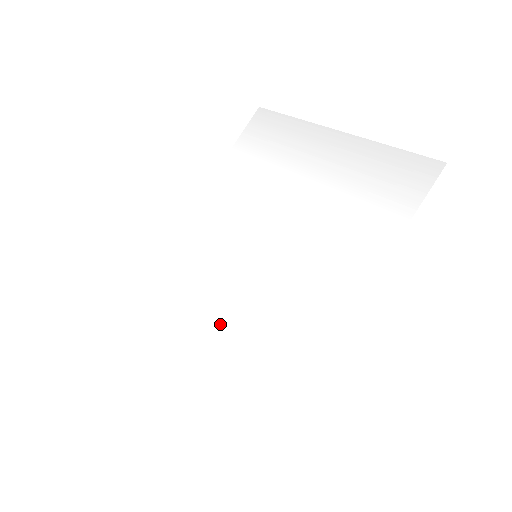
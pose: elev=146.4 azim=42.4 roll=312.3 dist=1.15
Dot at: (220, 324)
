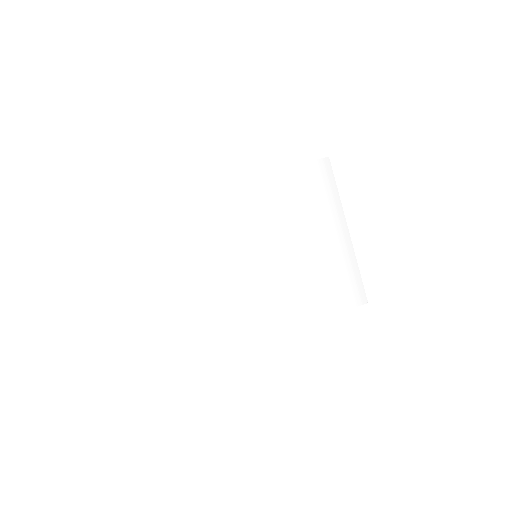
Dot at: (209, 276)
